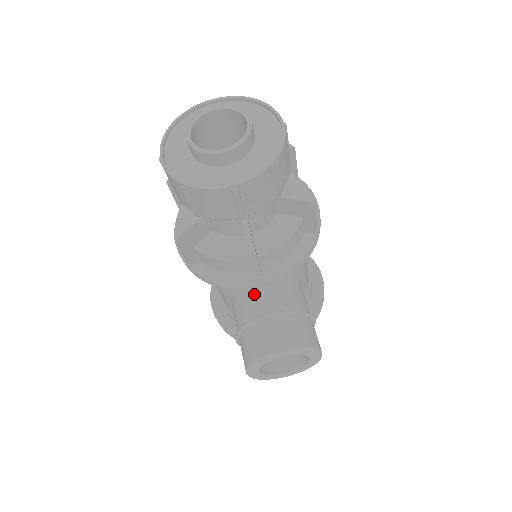
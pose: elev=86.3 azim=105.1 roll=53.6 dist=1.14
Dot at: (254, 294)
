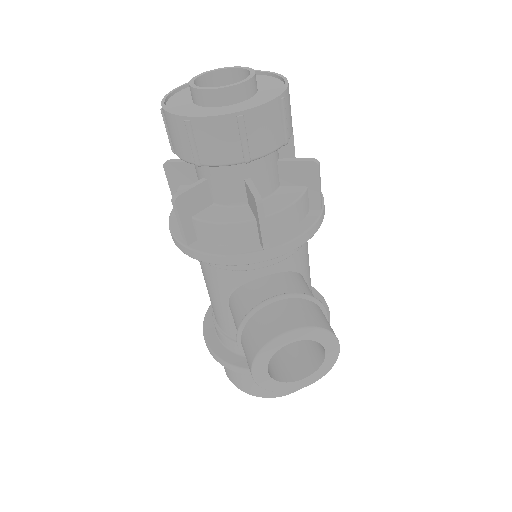
Dot at: (257, 283)
